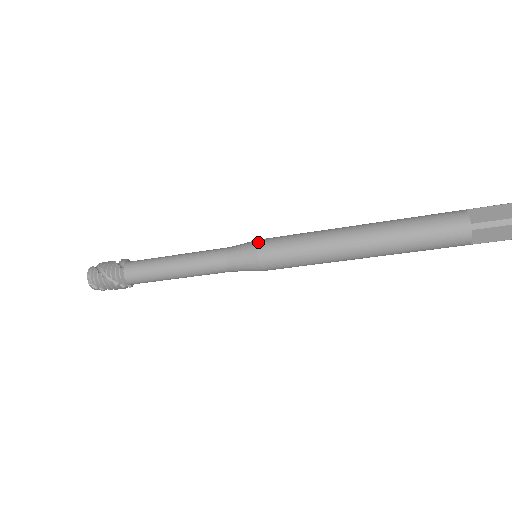
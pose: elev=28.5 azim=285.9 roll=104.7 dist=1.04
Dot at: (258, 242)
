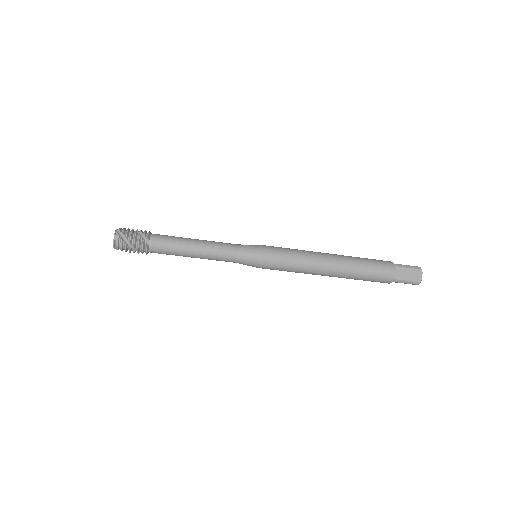
Dot at: (263, 254)
